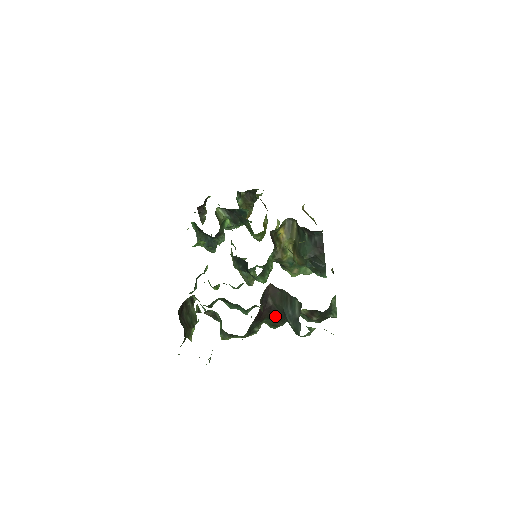
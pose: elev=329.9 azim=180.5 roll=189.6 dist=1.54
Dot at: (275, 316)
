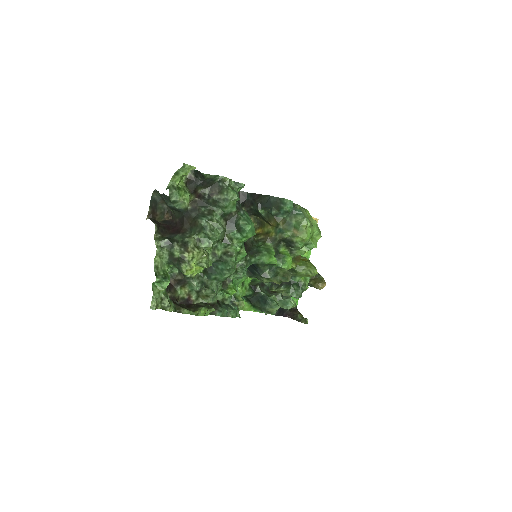
Dot at: (188, 222)
